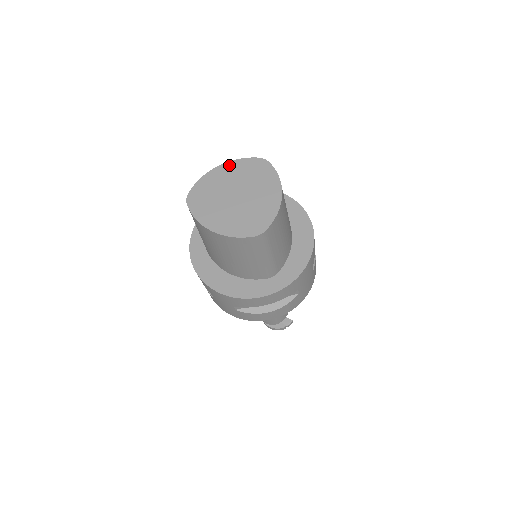
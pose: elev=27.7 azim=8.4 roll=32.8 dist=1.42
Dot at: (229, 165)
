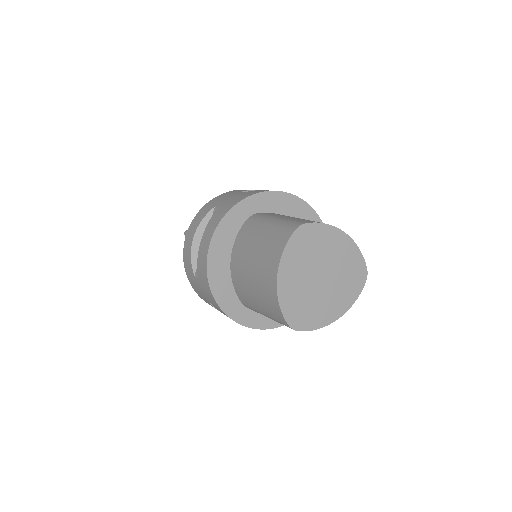
Dot at: (284, 267)
